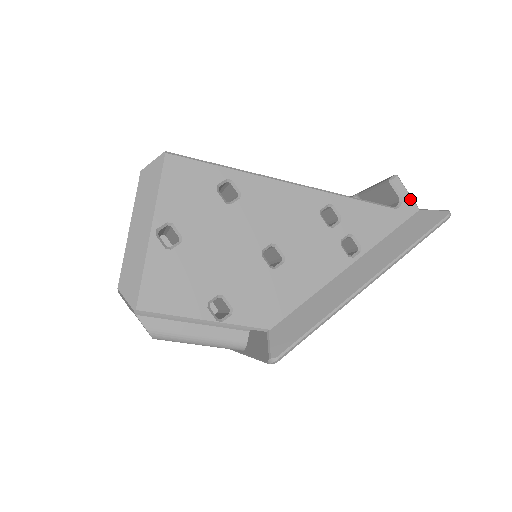
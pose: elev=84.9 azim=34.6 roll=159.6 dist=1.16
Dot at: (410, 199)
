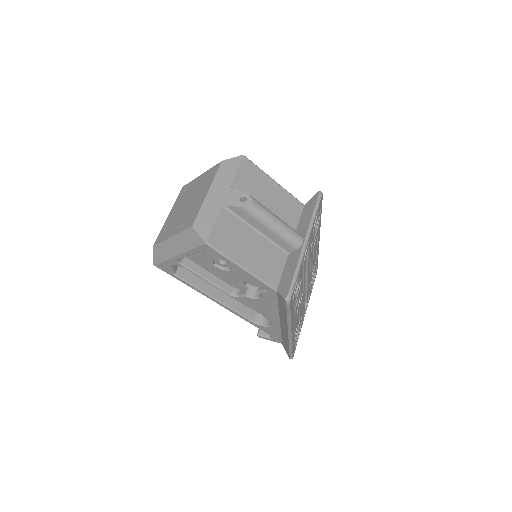
Dot at: occluded
